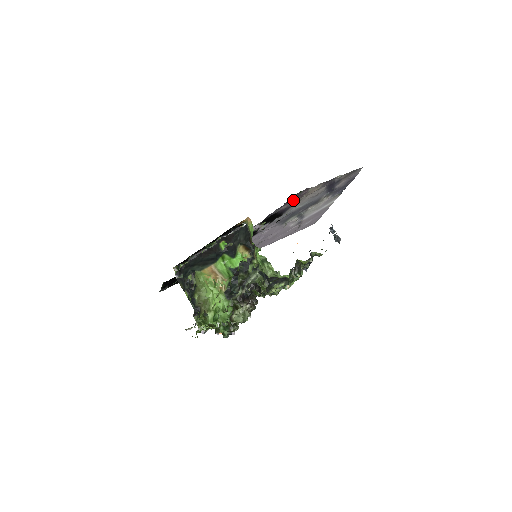
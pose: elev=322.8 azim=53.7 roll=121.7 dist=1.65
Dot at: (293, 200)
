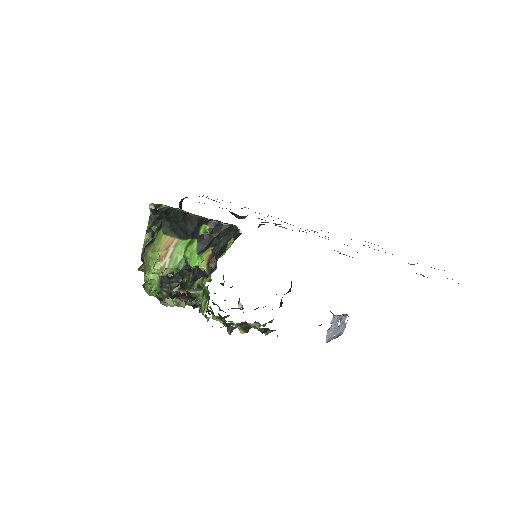
Dot at: occluded
